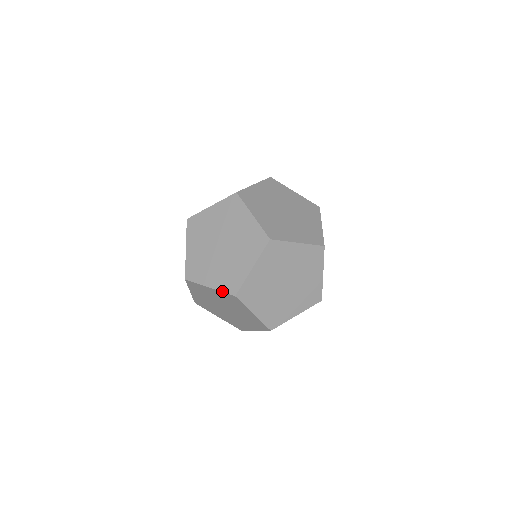
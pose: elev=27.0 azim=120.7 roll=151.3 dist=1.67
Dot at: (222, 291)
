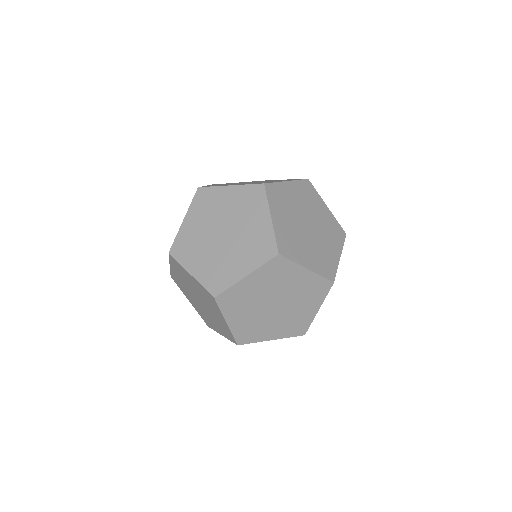
Dot at: (203, 285)
